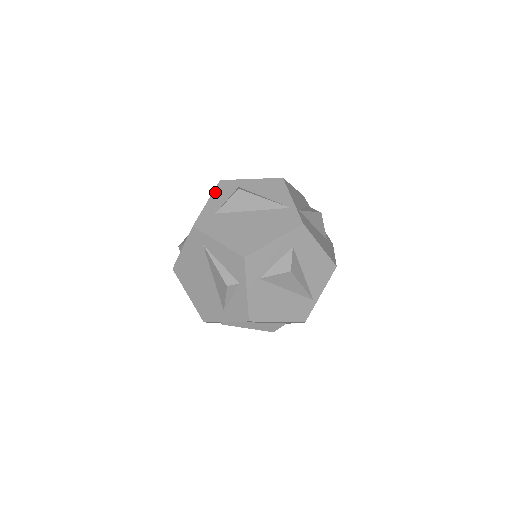
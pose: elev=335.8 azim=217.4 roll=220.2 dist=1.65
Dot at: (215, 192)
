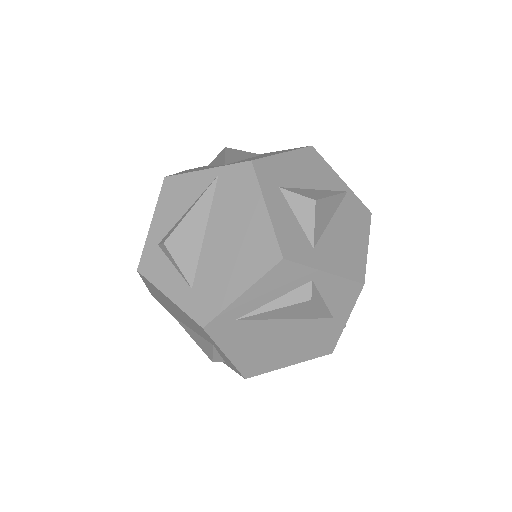
Dot at: (155, 282)
